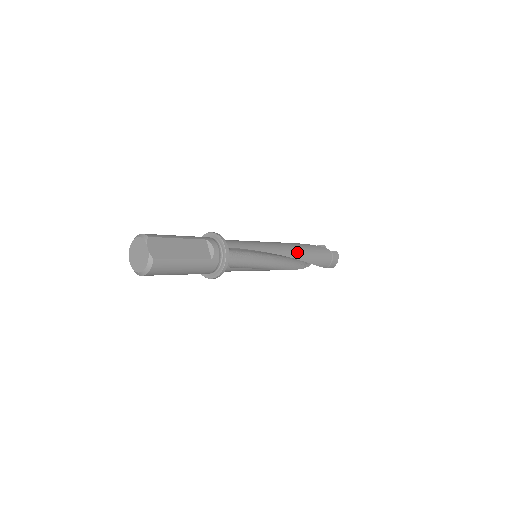
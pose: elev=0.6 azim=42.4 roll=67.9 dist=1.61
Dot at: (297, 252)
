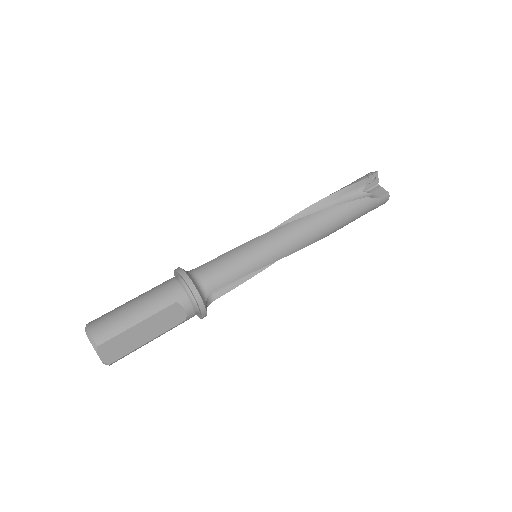
Dot at: (316, 236)
